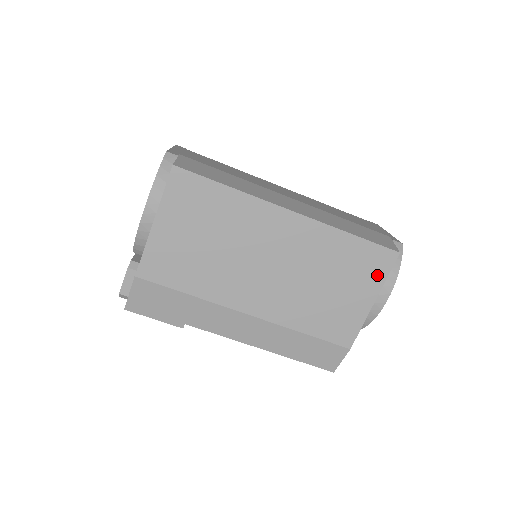
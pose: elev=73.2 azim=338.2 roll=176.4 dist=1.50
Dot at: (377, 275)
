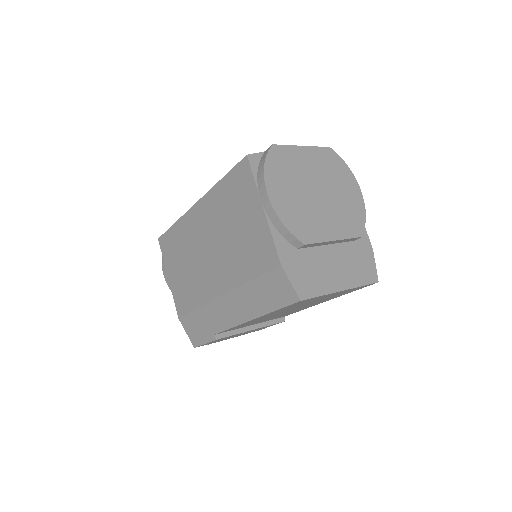
Dot at: (249, 187)
